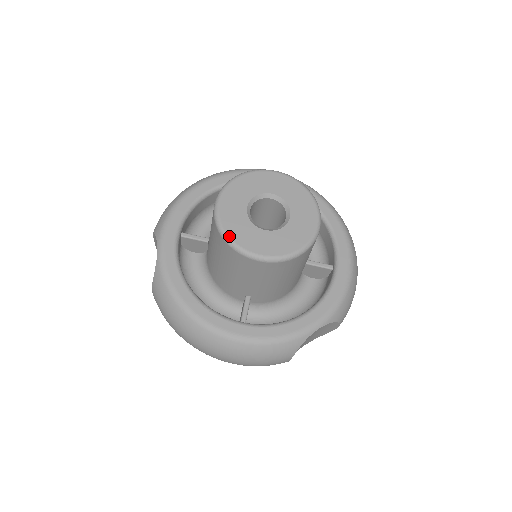
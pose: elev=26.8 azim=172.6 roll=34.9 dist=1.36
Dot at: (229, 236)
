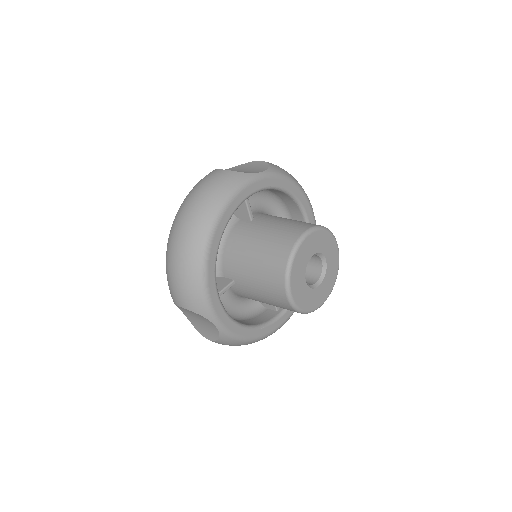
Dot at: (307, 311)
